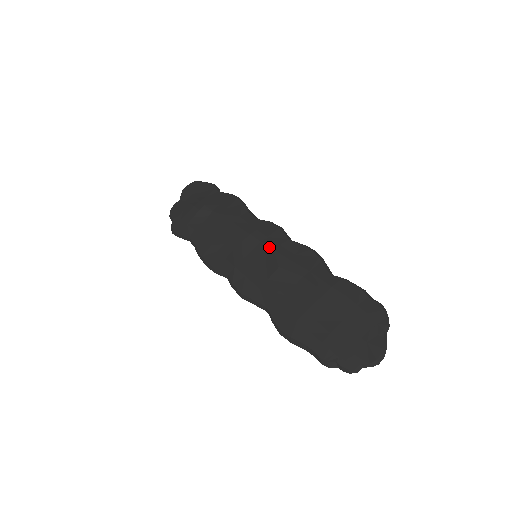
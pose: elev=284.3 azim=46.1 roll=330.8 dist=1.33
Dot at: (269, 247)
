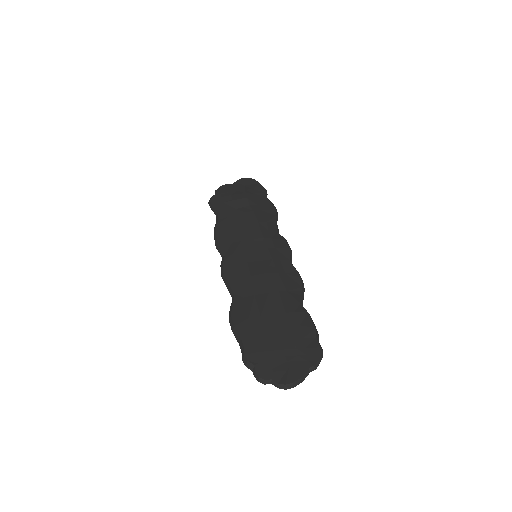
Dot at: (270, 255)
